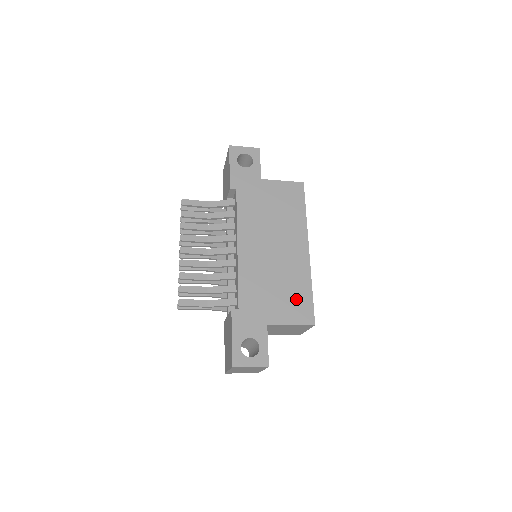
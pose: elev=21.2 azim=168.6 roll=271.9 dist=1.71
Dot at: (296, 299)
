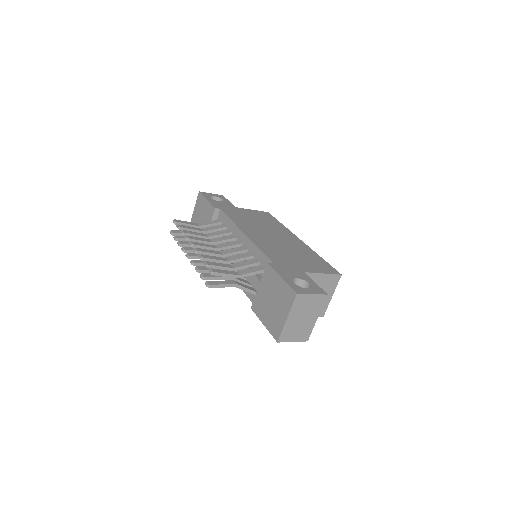
Dot at: (314, 261)
